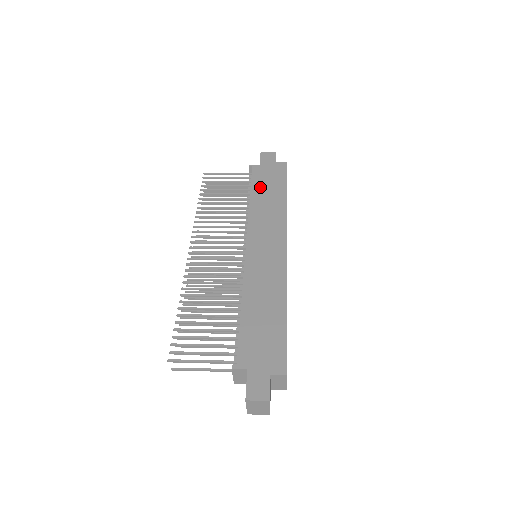
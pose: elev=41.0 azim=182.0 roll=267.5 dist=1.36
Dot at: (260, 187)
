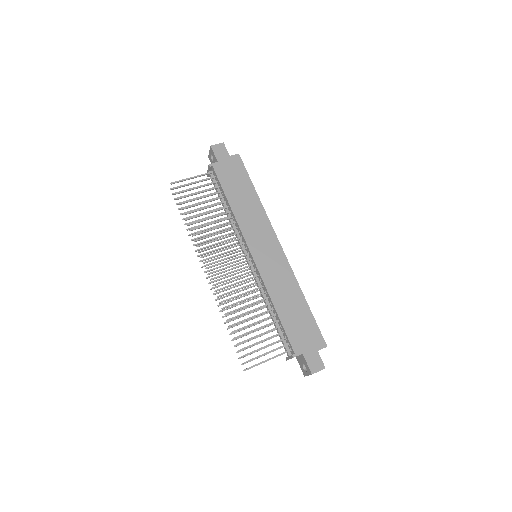
Dot at: (231, 189)
